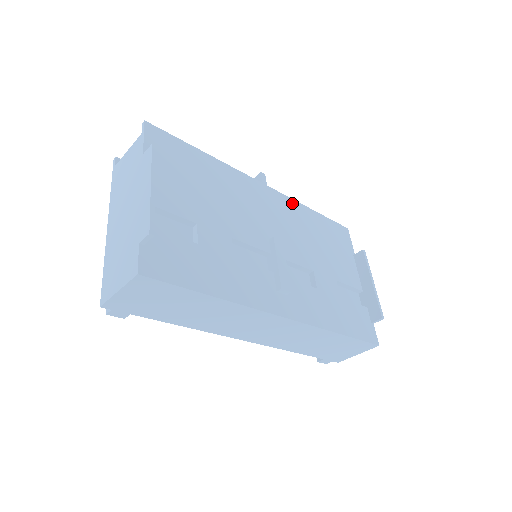
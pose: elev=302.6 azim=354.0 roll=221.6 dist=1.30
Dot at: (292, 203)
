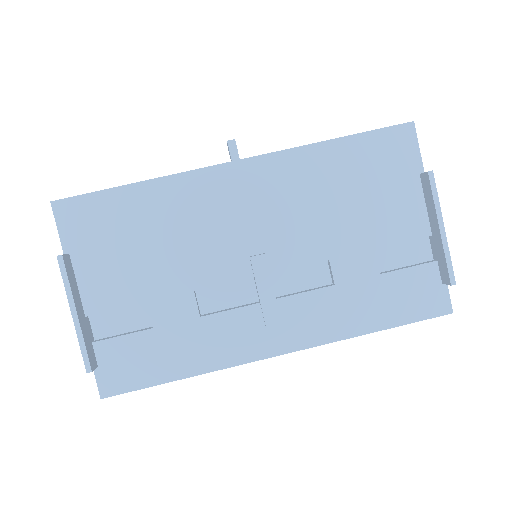
Dot at: (289, 158)
